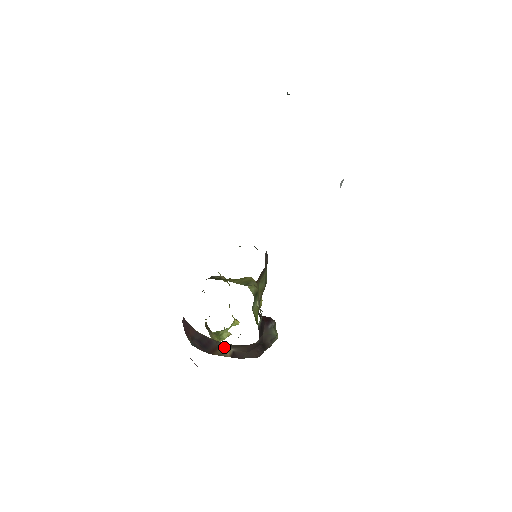
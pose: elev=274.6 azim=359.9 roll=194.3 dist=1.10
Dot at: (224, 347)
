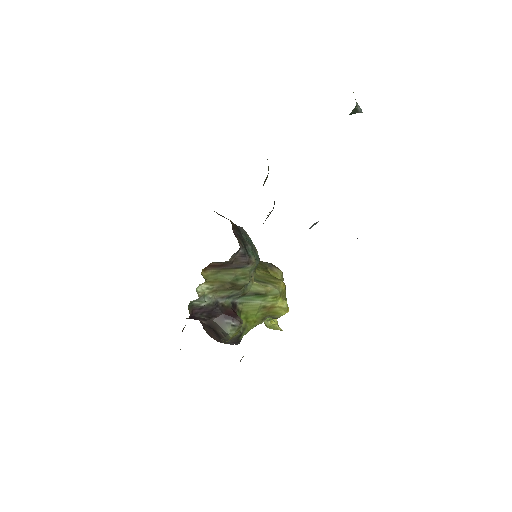
Dot at: occluded
